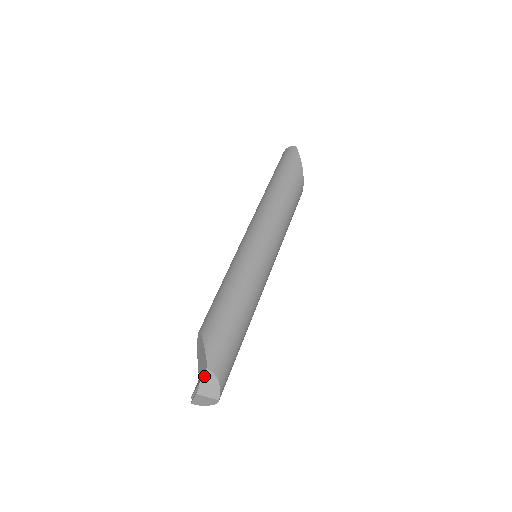
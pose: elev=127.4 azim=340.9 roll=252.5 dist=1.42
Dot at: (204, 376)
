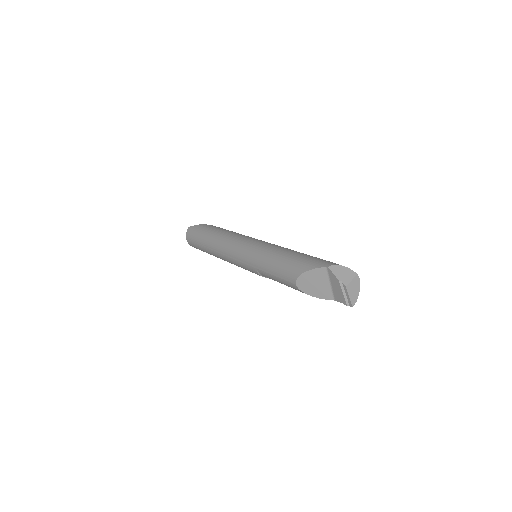
Dot at: (333, 272)
